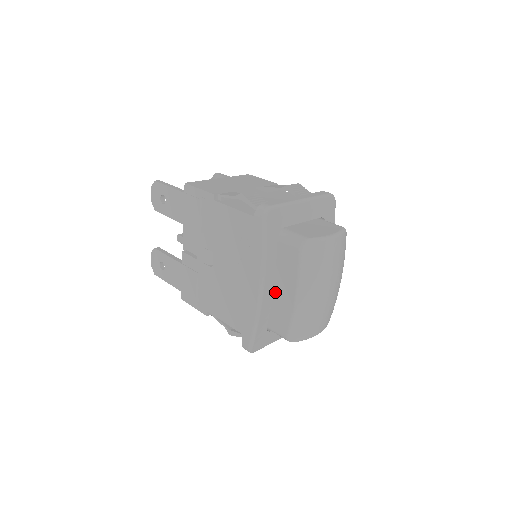
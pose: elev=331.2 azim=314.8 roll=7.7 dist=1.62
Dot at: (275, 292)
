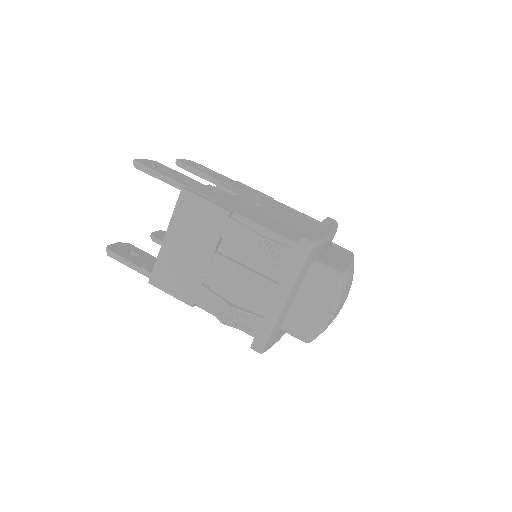
Dot at: occluded
